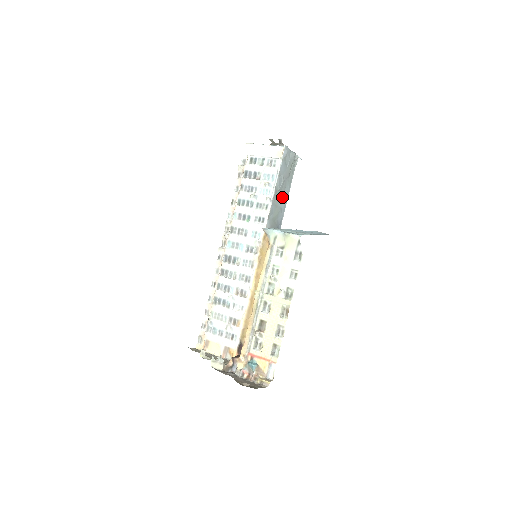
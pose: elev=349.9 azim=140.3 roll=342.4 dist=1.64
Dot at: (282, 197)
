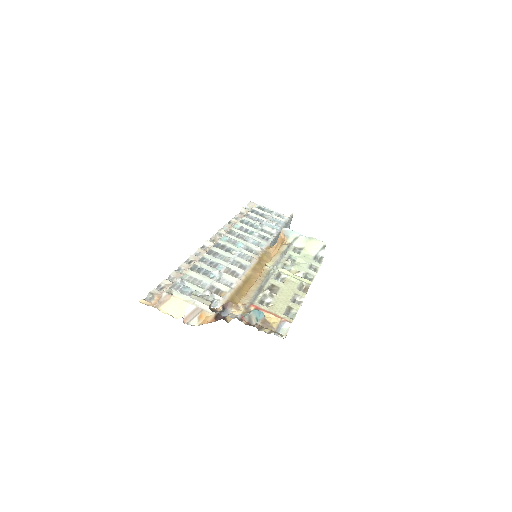
Dot at: occluded
